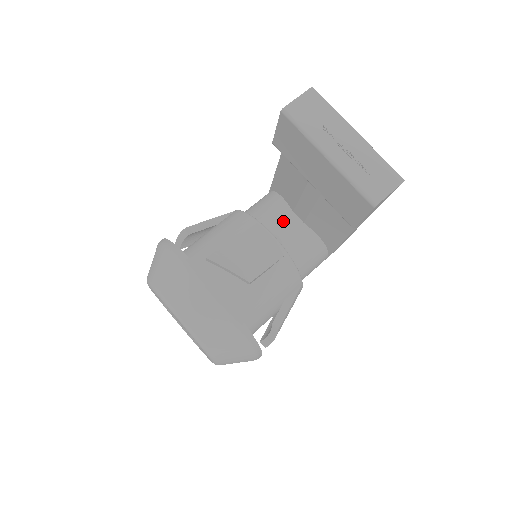
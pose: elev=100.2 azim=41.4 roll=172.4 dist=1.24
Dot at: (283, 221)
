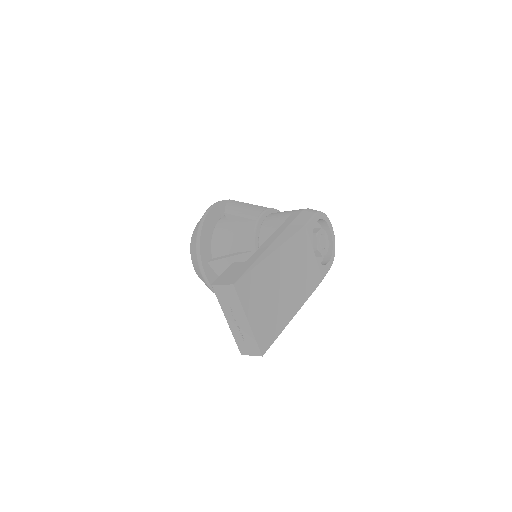
Dot at: occluded
